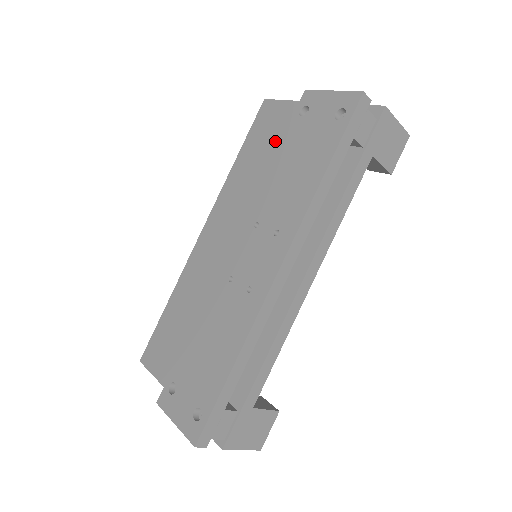
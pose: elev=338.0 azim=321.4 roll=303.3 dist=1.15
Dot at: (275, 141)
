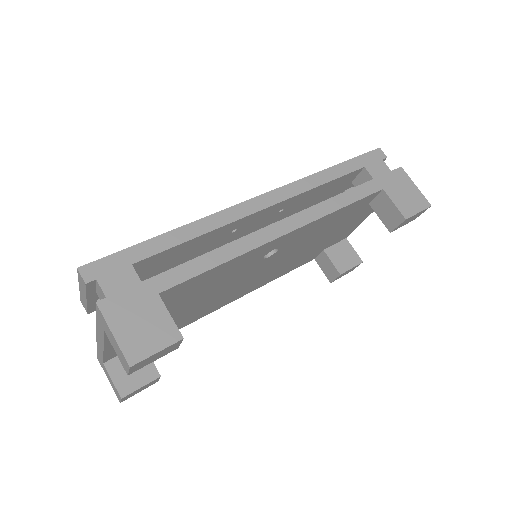
Dot at: occluded
